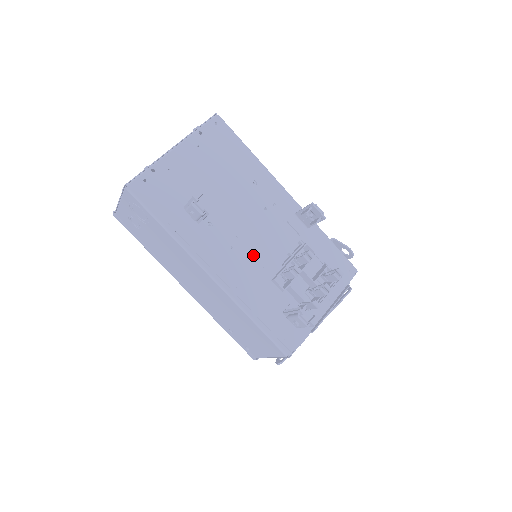
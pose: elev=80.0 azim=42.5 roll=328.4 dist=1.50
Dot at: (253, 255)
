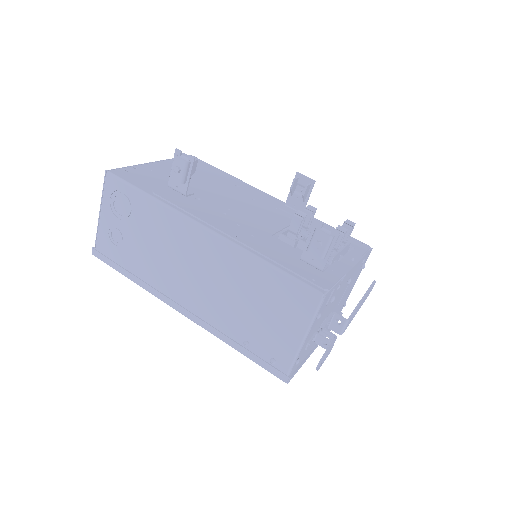
Dot at: (250, 221)
